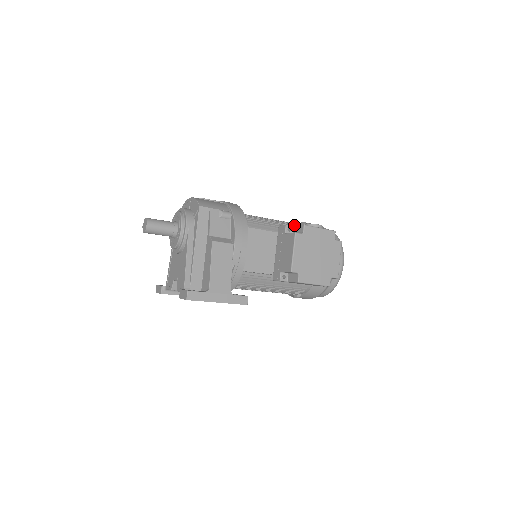
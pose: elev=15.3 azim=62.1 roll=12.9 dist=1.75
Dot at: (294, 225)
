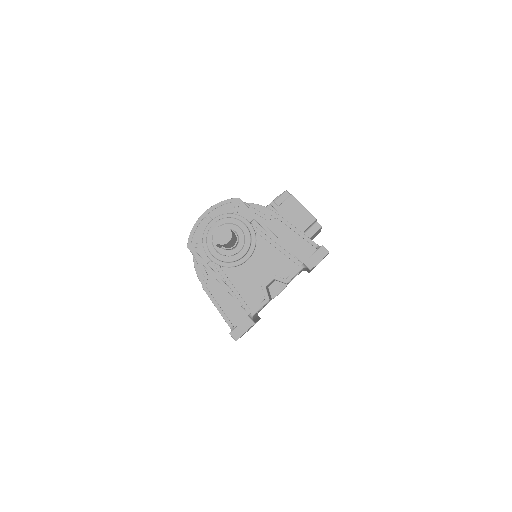
Dot at: occluded
